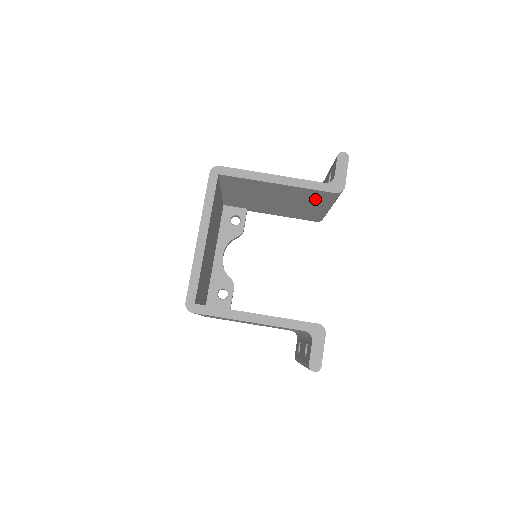
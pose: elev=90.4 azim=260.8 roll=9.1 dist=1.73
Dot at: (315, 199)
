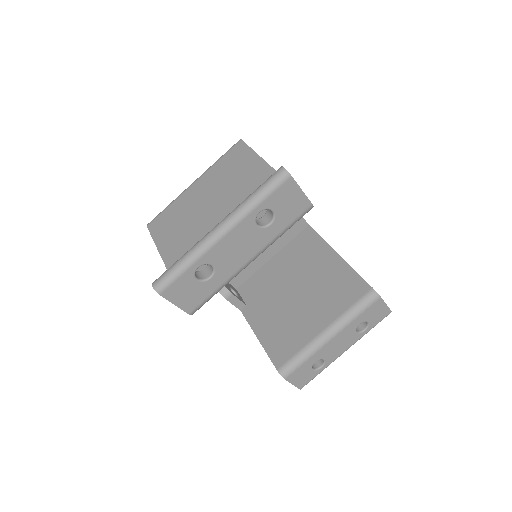
Dot at: (339, 298)
